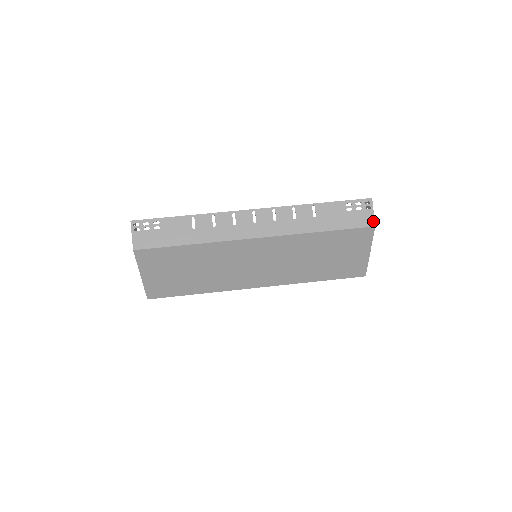
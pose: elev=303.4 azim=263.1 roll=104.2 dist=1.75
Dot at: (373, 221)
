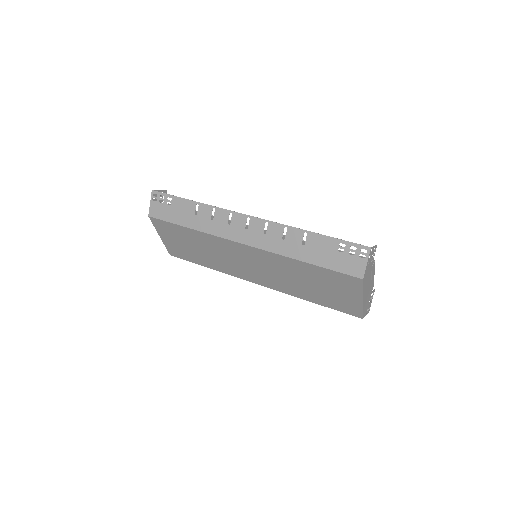
Dot at: (363, 273)
